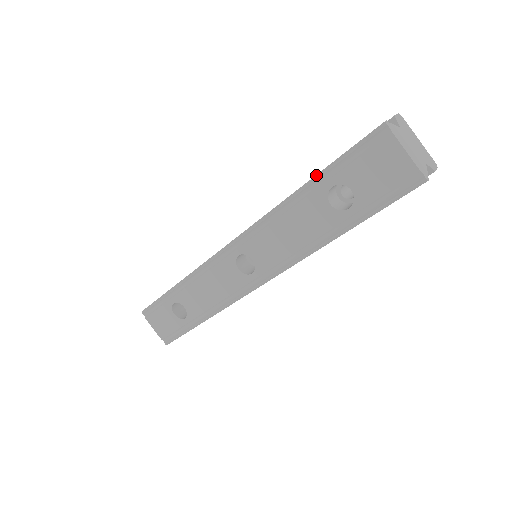
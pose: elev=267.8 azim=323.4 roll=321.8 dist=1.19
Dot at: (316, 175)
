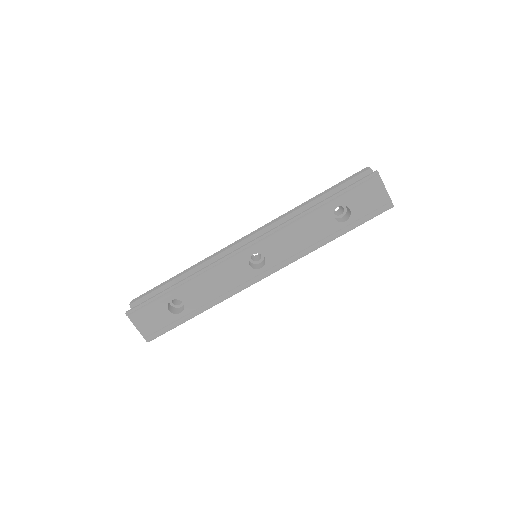
Dot at: (328, 198)
